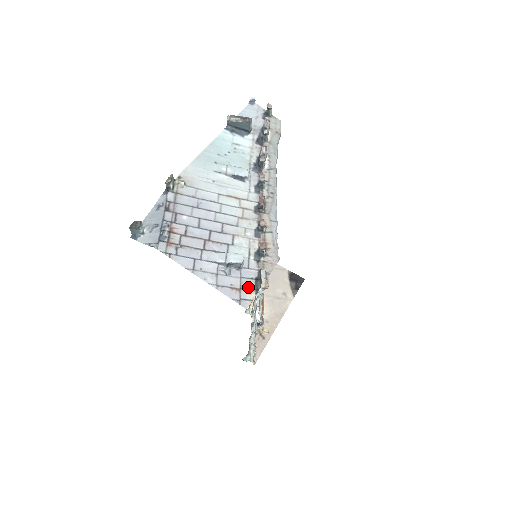
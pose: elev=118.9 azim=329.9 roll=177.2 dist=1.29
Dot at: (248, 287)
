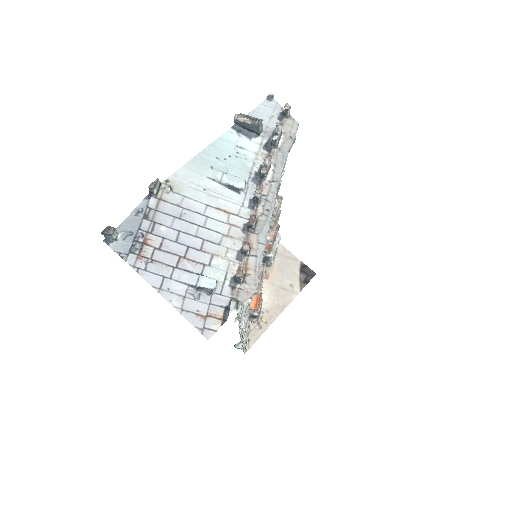
Dot at: (215, 316)
